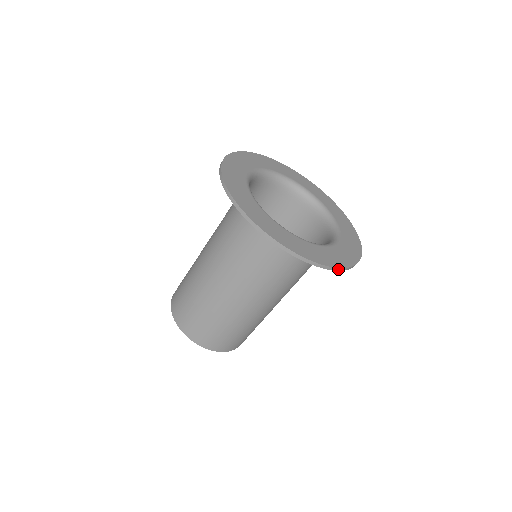
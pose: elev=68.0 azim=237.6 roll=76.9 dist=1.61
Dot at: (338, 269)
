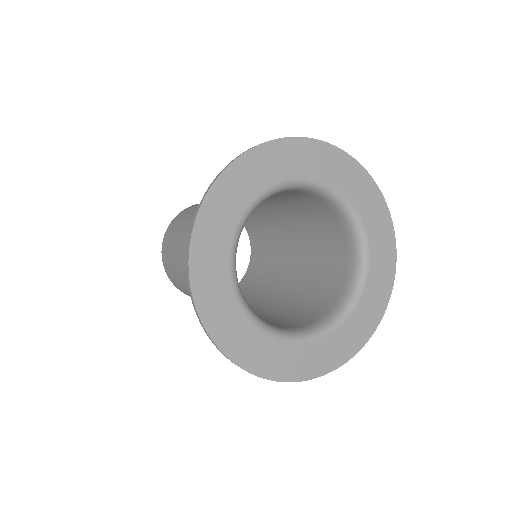
Dot at: (279, 380)
